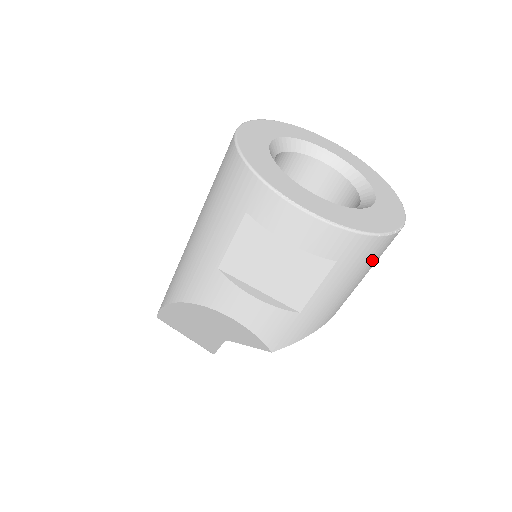
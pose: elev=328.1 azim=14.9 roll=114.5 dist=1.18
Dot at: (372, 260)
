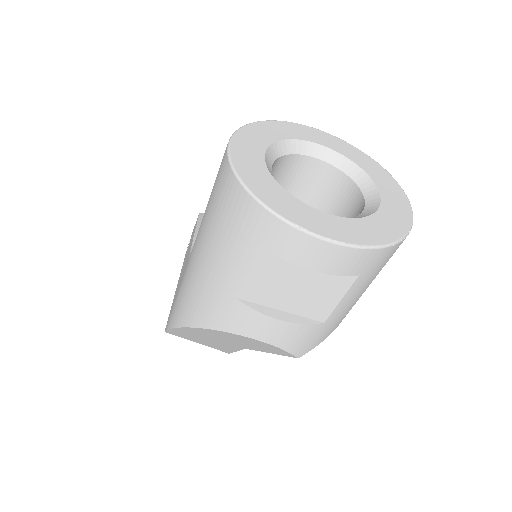
Dot at: (388, 260)
